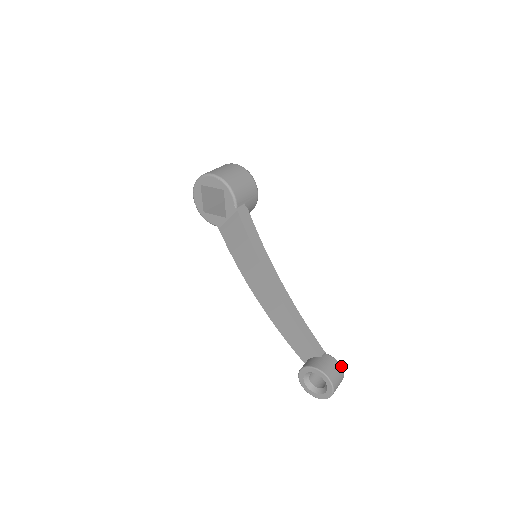
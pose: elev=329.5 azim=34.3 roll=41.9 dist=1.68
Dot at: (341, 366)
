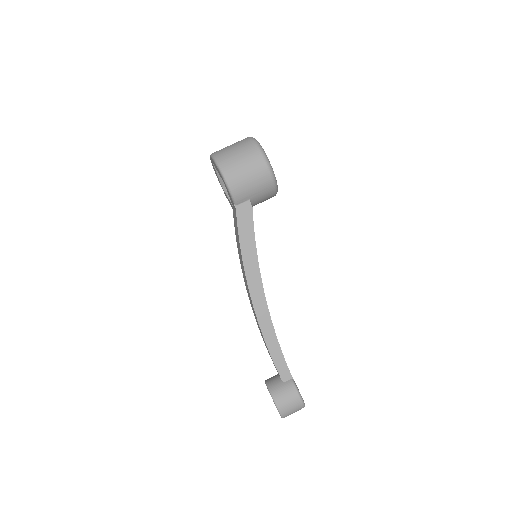
Dot at: (301, 399)
